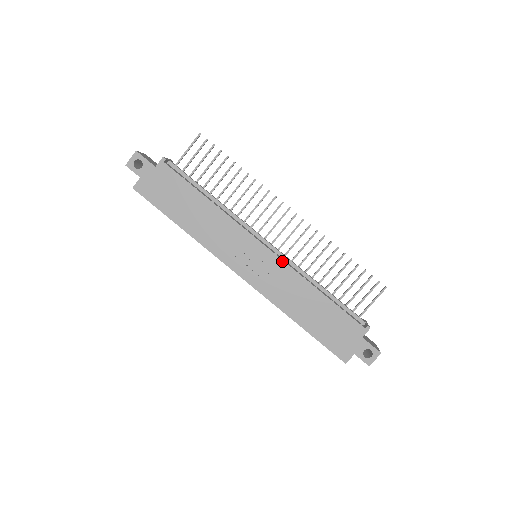
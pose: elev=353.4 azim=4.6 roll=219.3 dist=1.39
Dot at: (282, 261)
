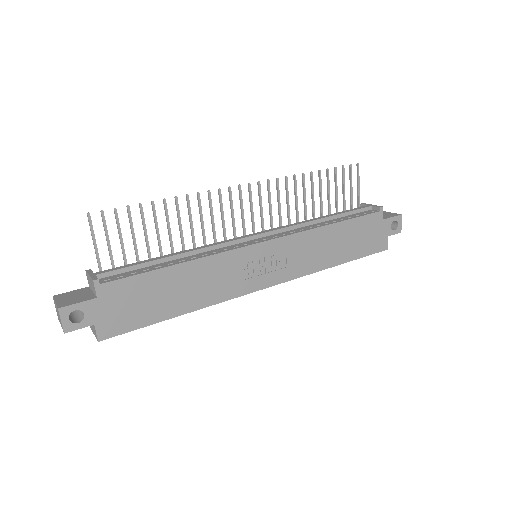
Dot at: (287, 237)
